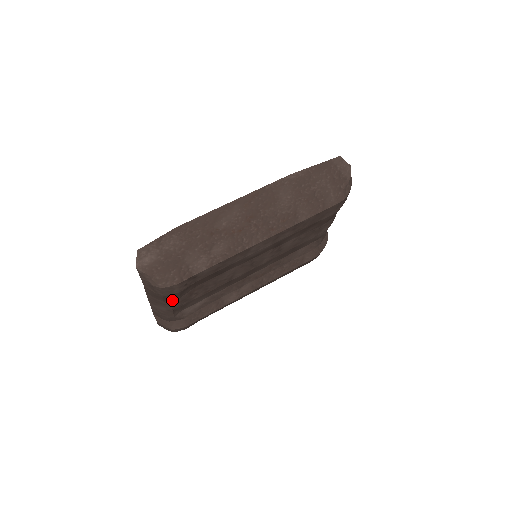
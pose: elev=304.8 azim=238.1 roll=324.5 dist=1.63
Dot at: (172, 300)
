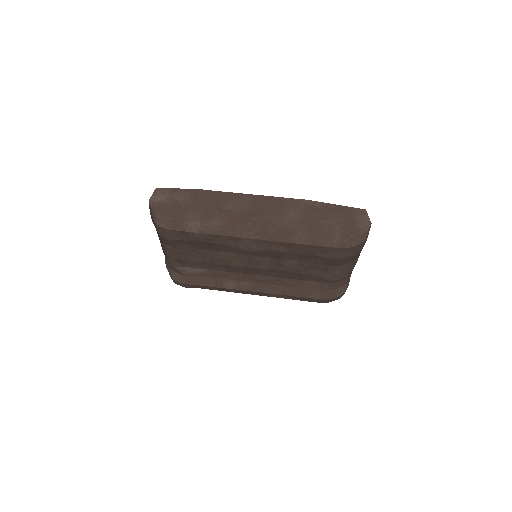
Dot at: (171, 247)
